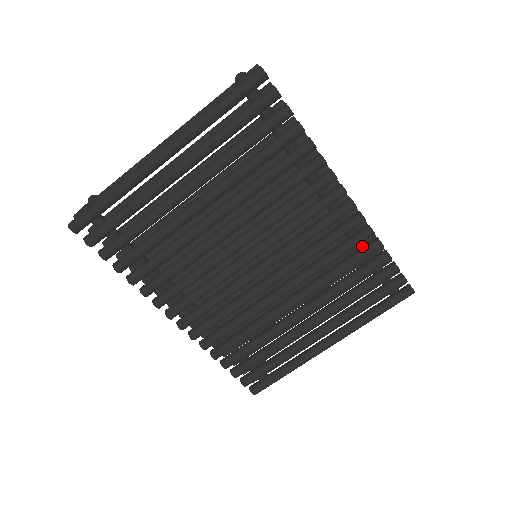
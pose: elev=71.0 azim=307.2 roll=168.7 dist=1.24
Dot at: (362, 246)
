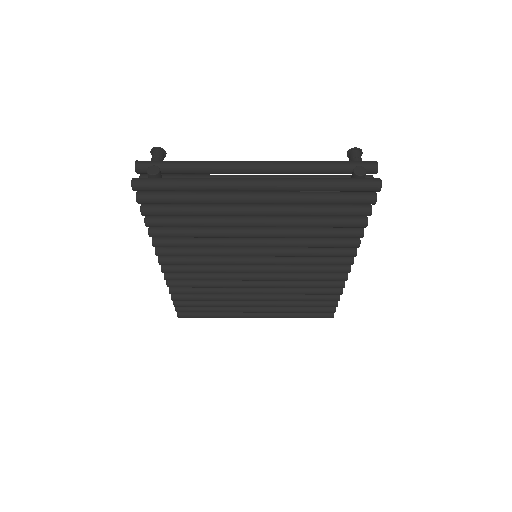
Dot at: occluded
